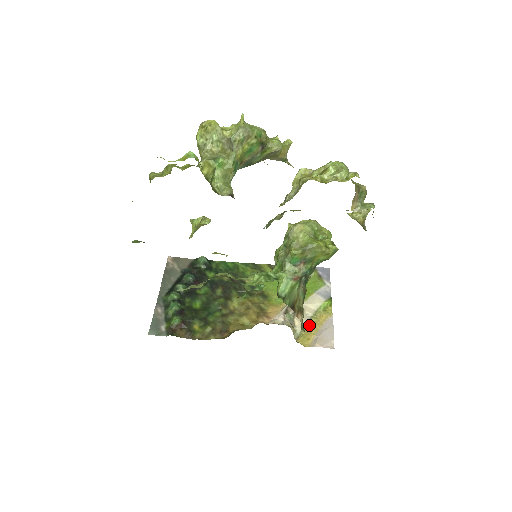
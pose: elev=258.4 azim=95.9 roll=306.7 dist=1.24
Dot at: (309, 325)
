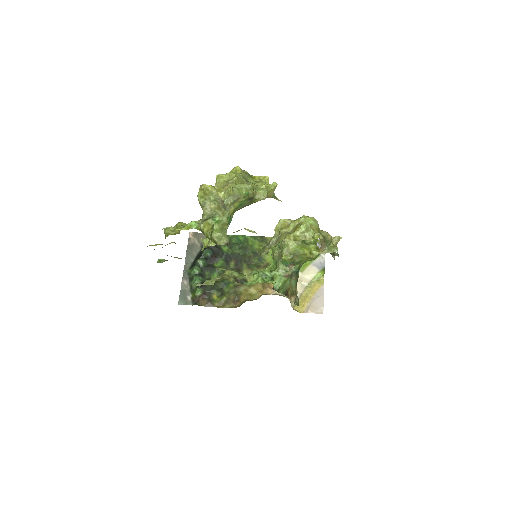
Dot at: (304, 294)
